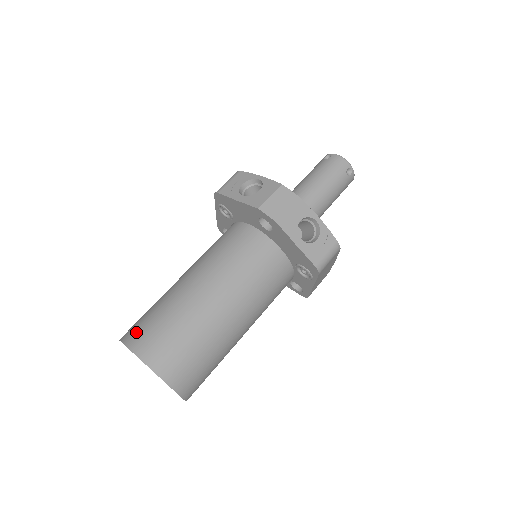
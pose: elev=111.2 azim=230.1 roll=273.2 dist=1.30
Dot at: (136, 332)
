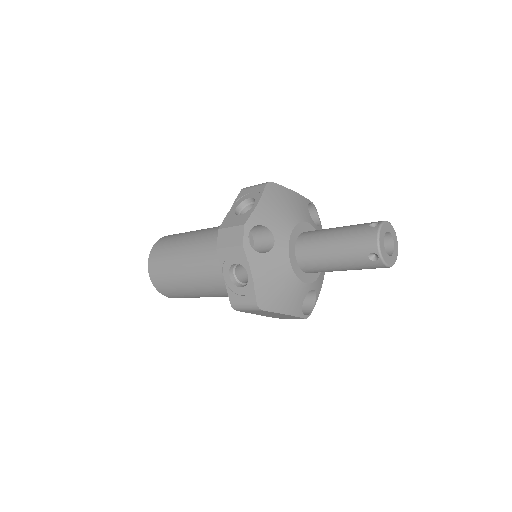
Dot at: (164, 240)
